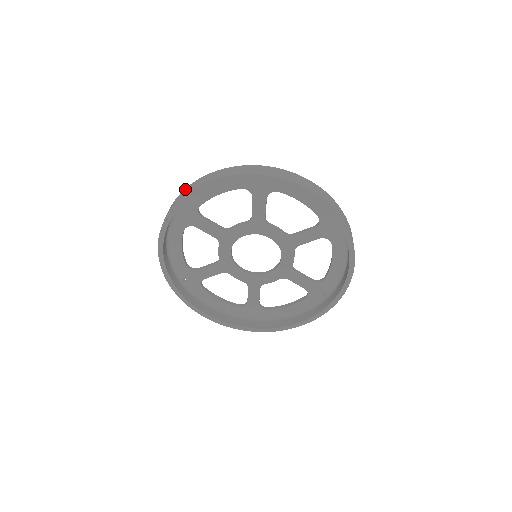
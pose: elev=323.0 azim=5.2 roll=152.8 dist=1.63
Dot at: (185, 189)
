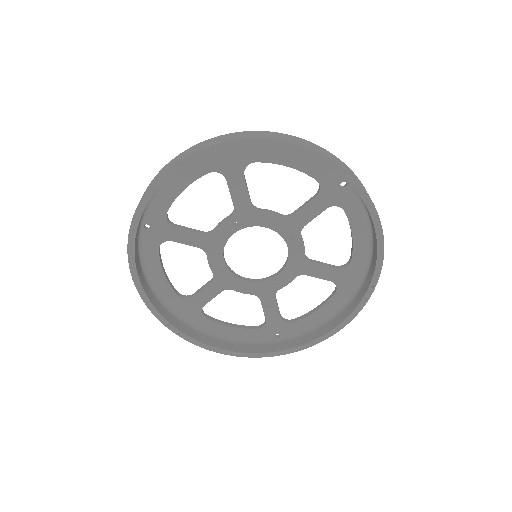
Dot at: (259, 131)
